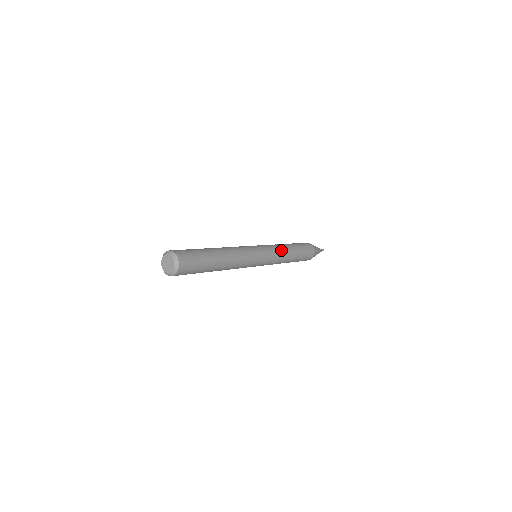
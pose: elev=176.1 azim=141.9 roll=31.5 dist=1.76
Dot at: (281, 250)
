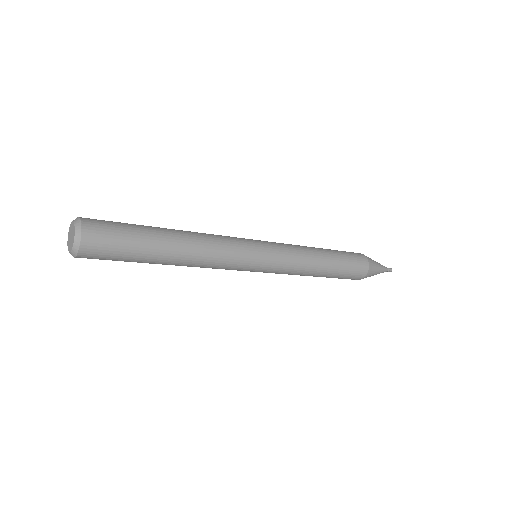
Dot at: (295, 245)
